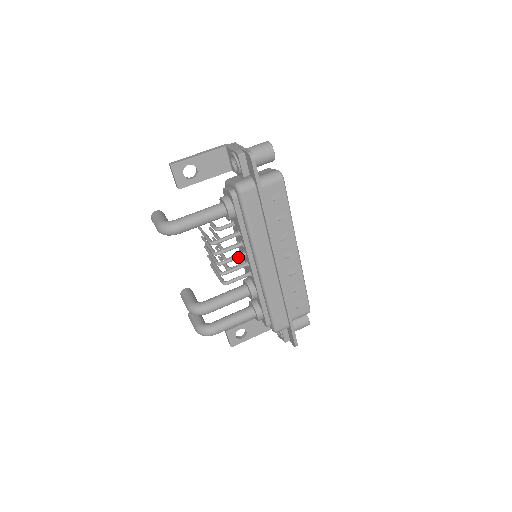
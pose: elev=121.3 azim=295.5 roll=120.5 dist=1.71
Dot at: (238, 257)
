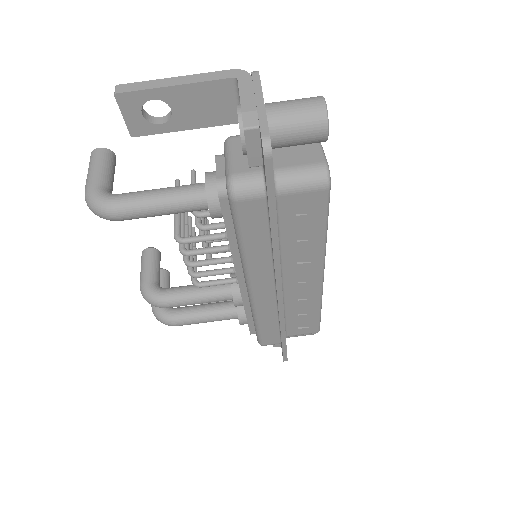
Dot at: (221, 262)
